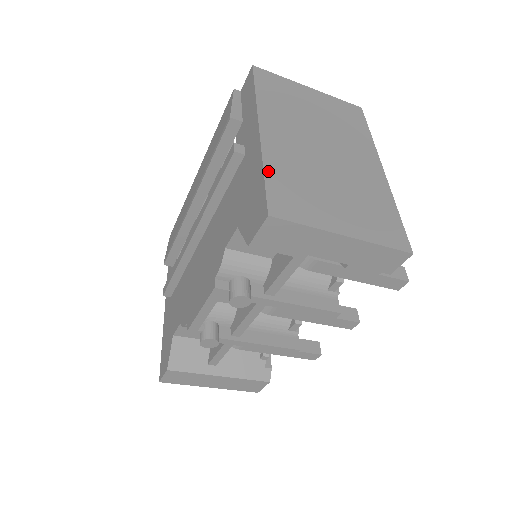
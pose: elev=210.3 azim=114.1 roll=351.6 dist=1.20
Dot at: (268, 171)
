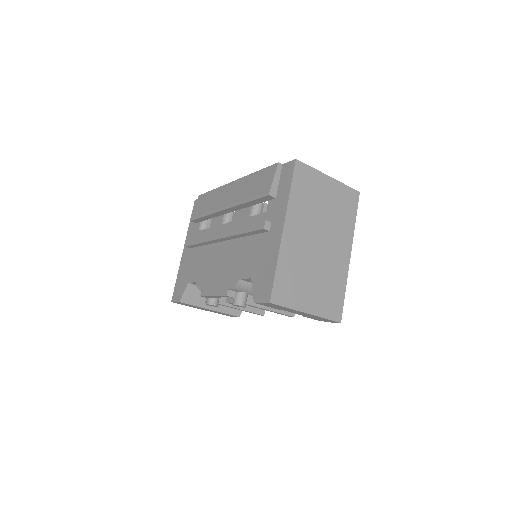
Dot at: (279, 267)
